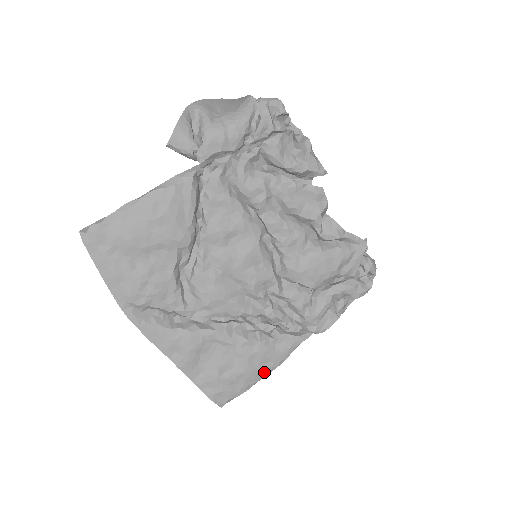
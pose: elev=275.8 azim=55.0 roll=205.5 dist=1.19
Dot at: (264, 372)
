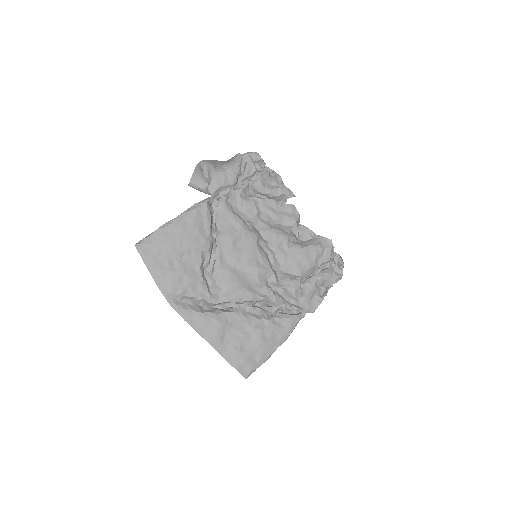
Dot at: (275, 346)
